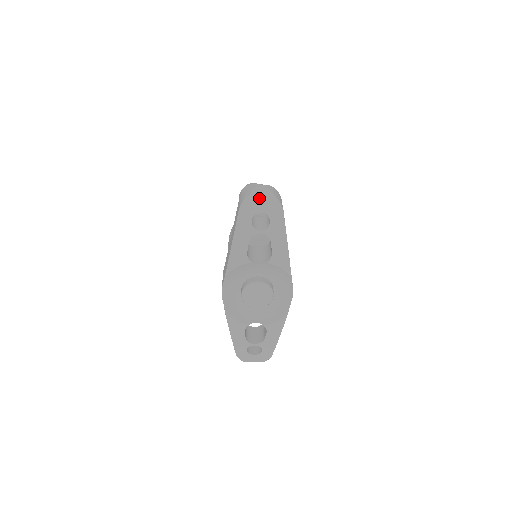
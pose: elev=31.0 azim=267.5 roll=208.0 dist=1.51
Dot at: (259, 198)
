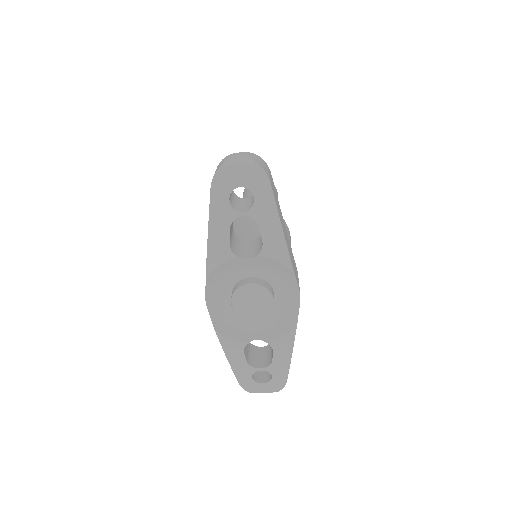
Dot at: (235, 167)
